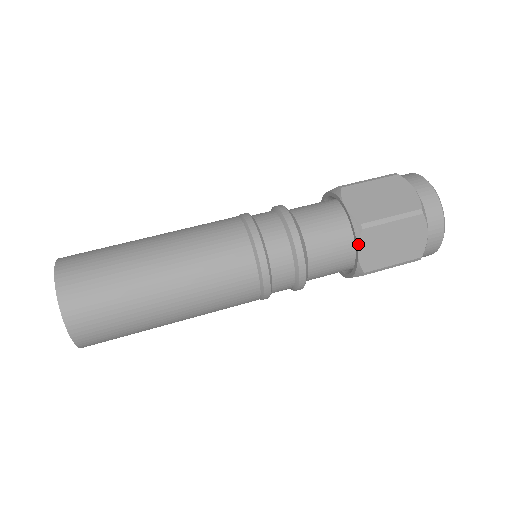
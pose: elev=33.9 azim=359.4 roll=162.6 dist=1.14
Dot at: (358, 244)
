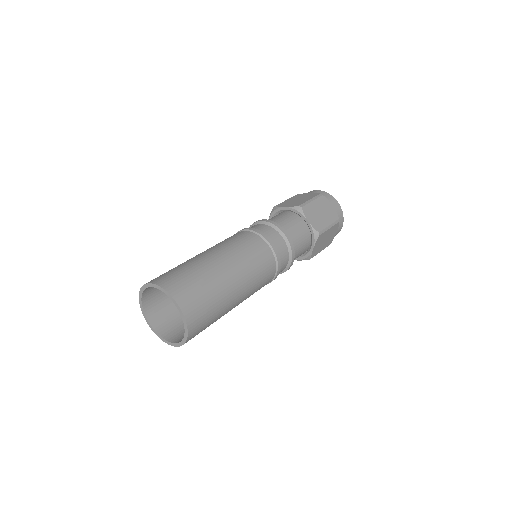
Dot at: (305, 216)
